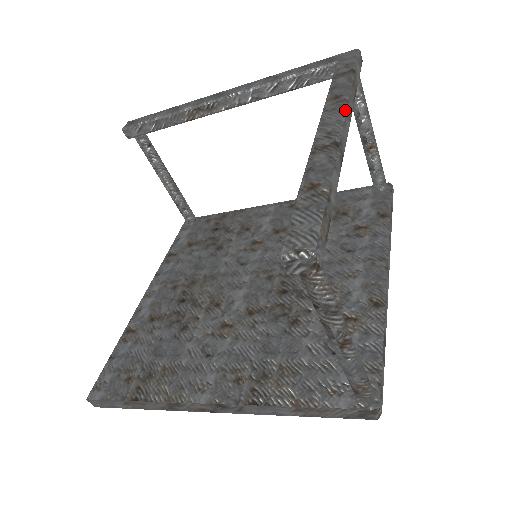
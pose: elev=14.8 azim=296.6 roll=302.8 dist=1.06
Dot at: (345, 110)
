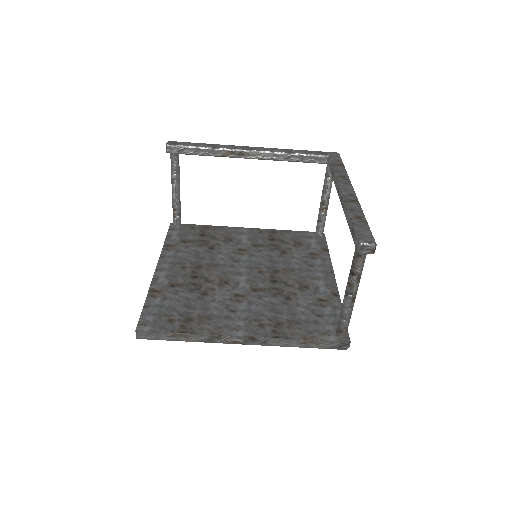
Dot at: occluded
